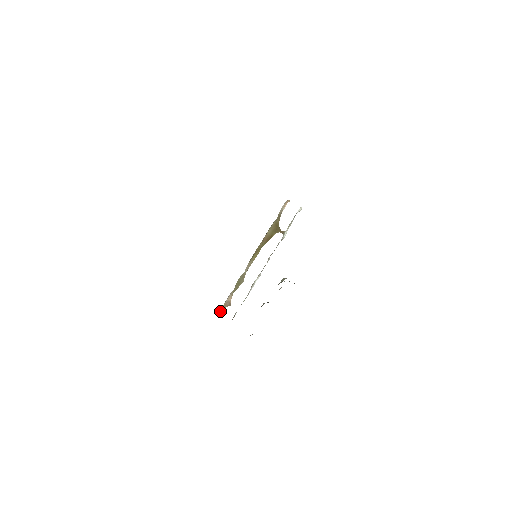
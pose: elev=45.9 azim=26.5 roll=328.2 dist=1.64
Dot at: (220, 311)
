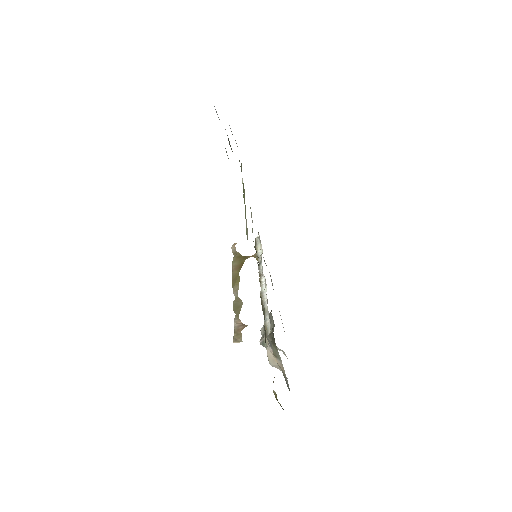
Dot at: (235, 339)
